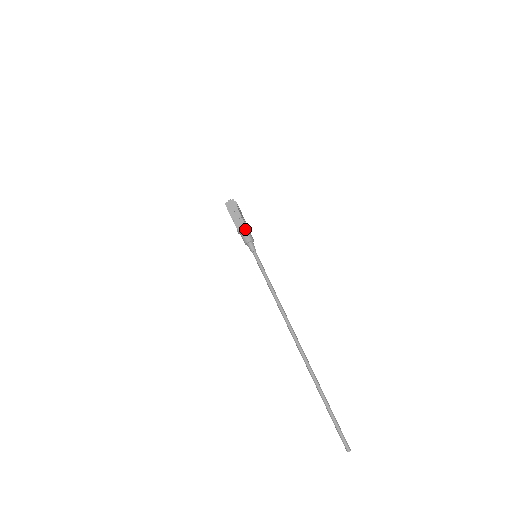
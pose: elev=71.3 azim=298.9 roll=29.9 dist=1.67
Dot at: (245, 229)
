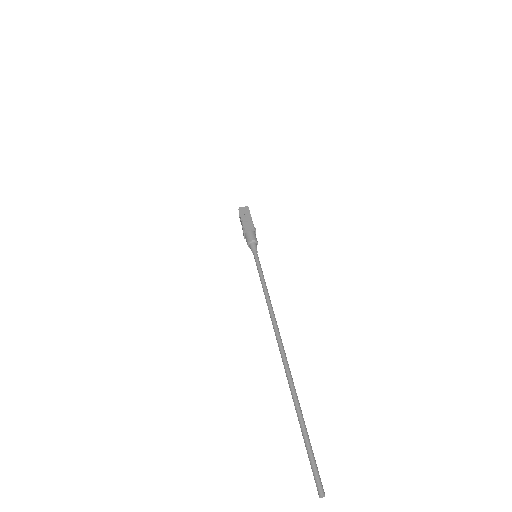
Dot at: (252, 230)
